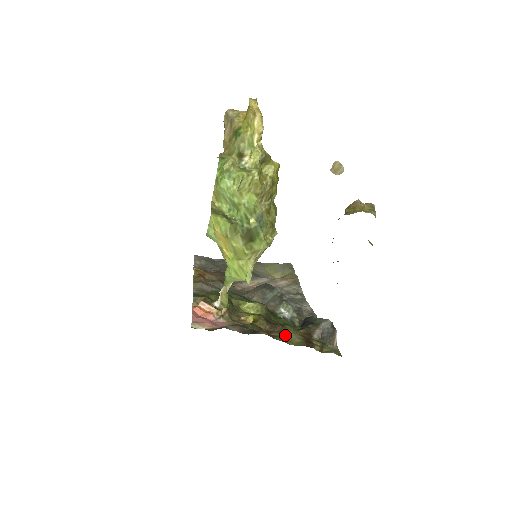
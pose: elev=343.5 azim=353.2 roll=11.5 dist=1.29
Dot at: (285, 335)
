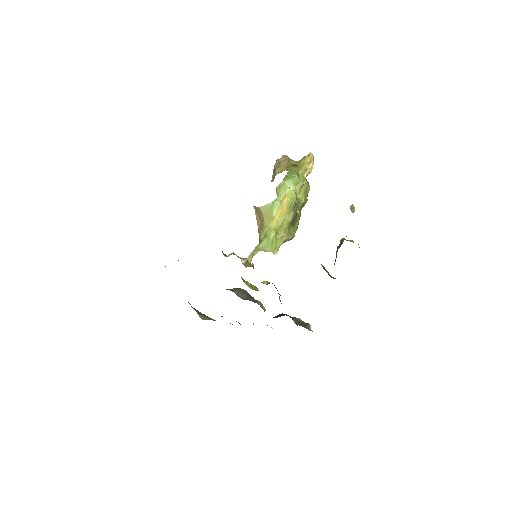
Dot at: occluded
